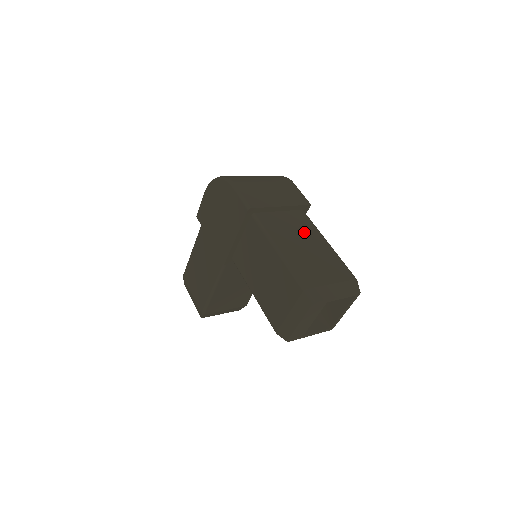
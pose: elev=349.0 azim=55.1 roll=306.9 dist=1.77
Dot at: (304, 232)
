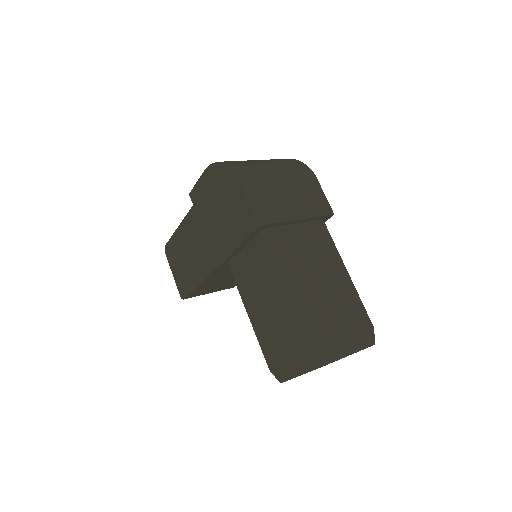
Dot at: (322, 257)
